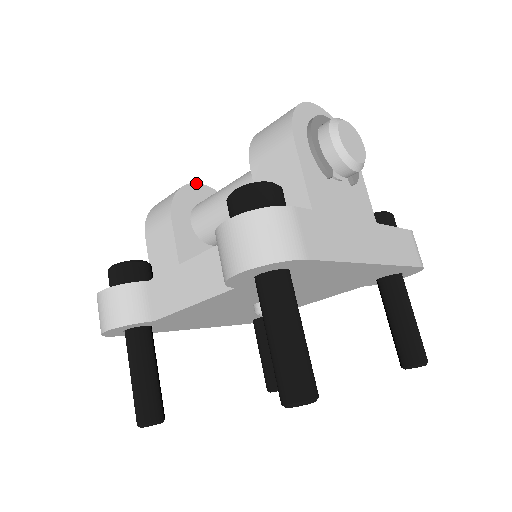
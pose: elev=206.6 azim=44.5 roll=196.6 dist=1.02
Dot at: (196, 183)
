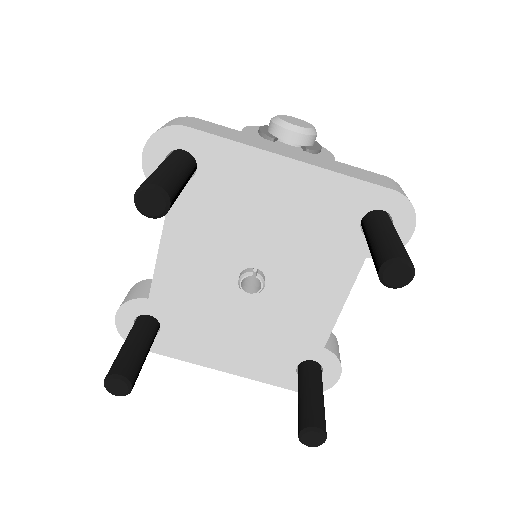
Dot at: occluded
